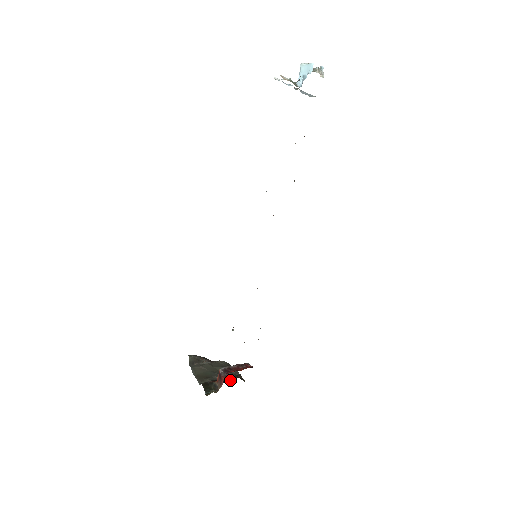
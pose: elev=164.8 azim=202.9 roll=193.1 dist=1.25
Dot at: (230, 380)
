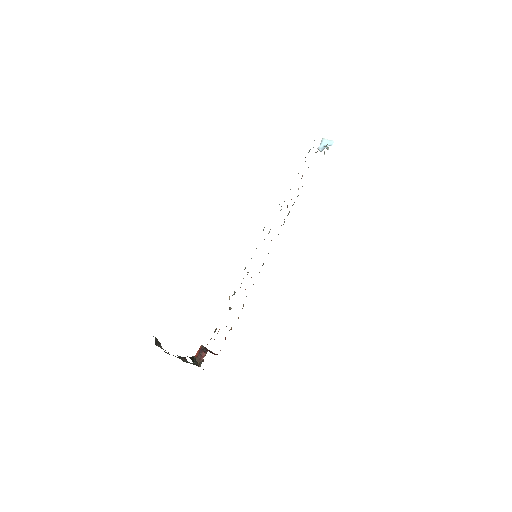
Dot at: (194, 364)
